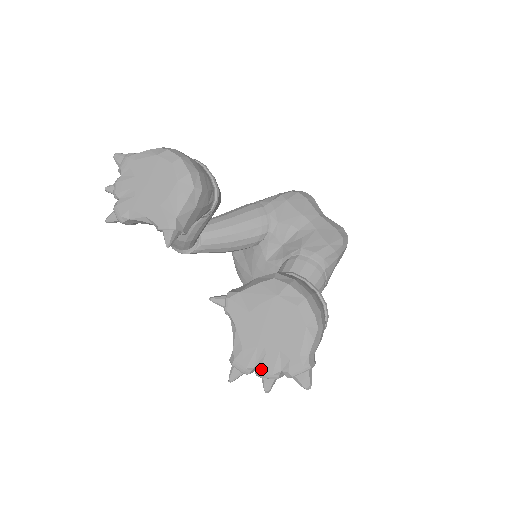
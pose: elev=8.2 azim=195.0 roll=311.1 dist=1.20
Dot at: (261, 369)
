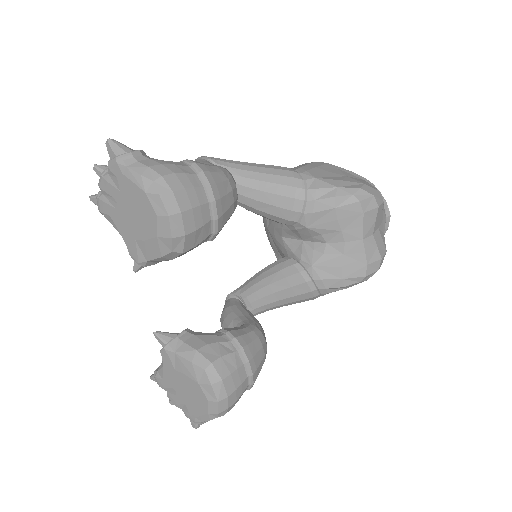
Dot at: (169, 397)
